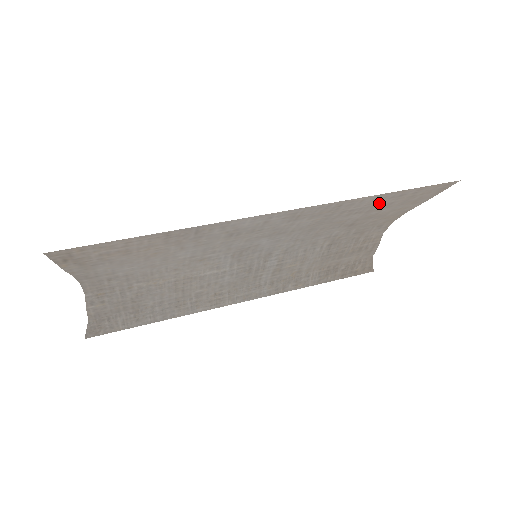
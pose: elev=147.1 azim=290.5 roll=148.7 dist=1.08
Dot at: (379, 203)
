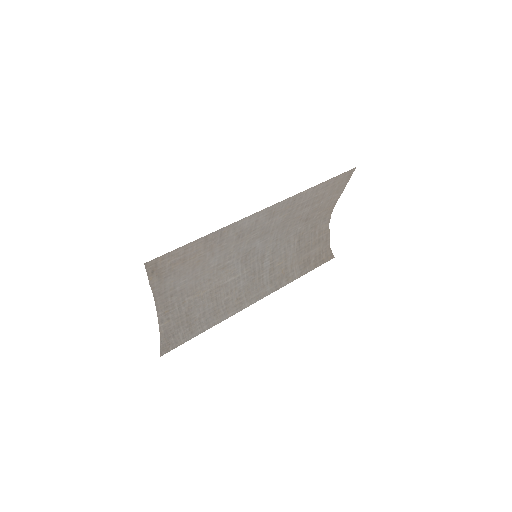
Dot at: (316, 195)
